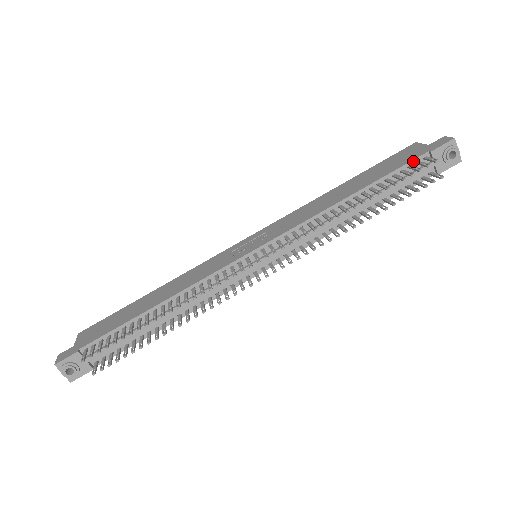
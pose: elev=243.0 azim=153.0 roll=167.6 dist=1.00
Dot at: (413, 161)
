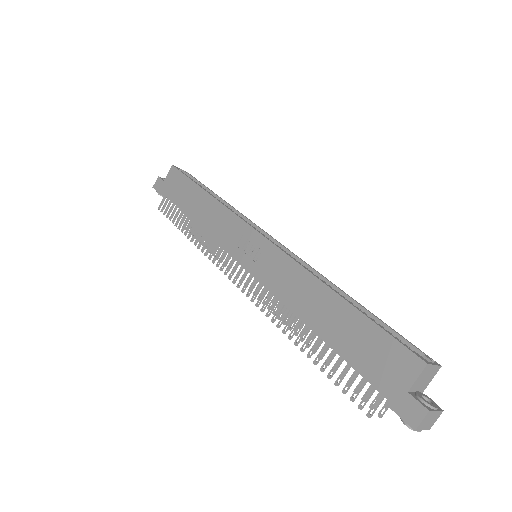
Dot at: (370, 382)
